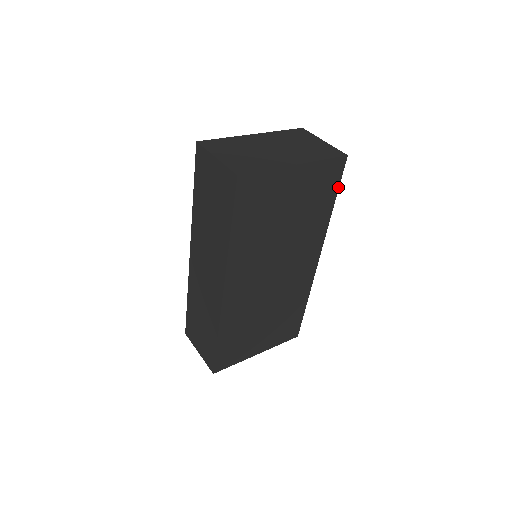
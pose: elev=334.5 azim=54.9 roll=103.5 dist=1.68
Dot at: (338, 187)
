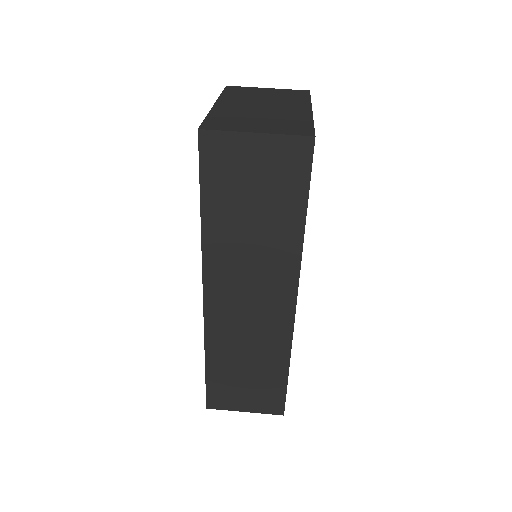
Dot at: occluded
